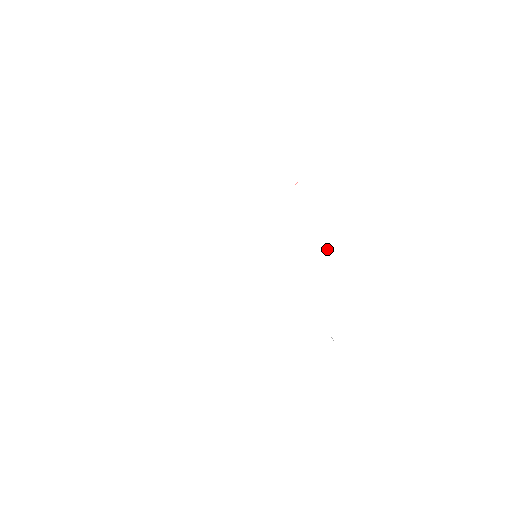
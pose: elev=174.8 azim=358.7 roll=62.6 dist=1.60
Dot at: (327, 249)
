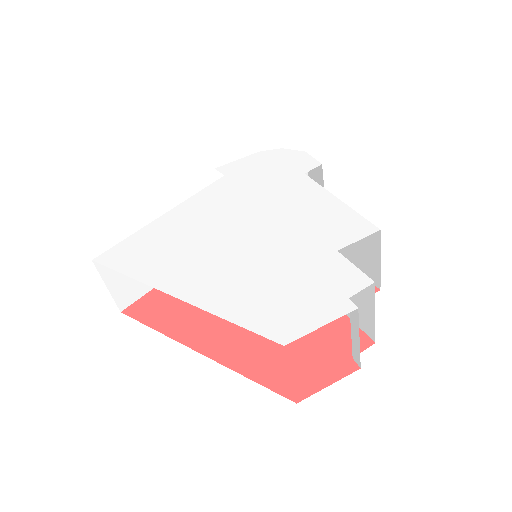
Dot at: (342, 214)
